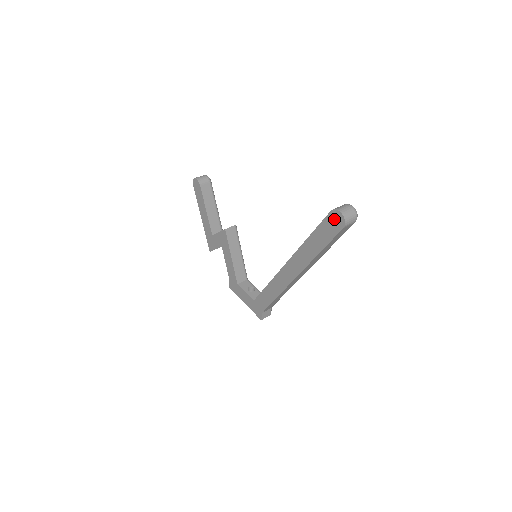
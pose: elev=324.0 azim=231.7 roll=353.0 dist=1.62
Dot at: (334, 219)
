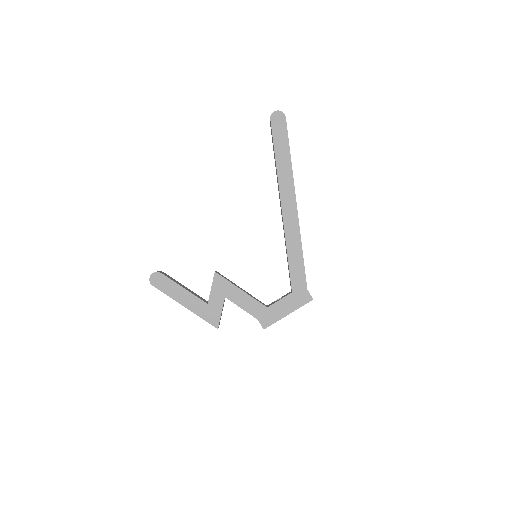
Dot at: (277, 120)
